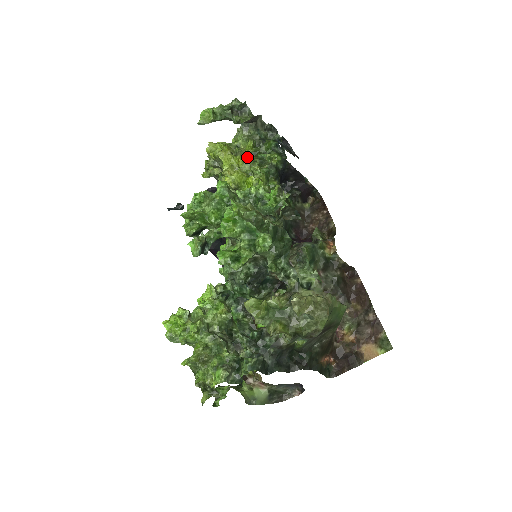
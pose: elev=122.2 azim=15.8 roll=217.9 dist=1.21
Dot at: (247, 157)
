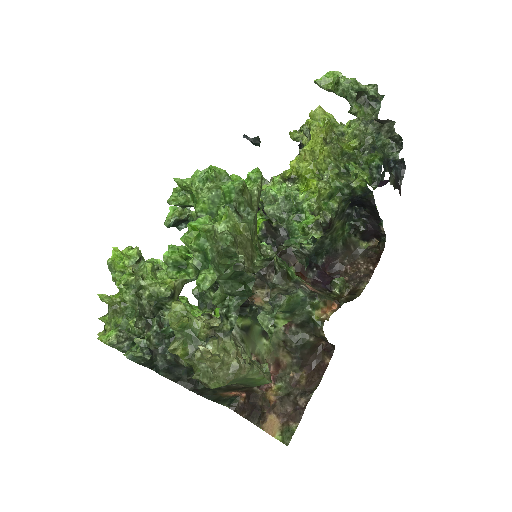
Dot at: (337, 154)
